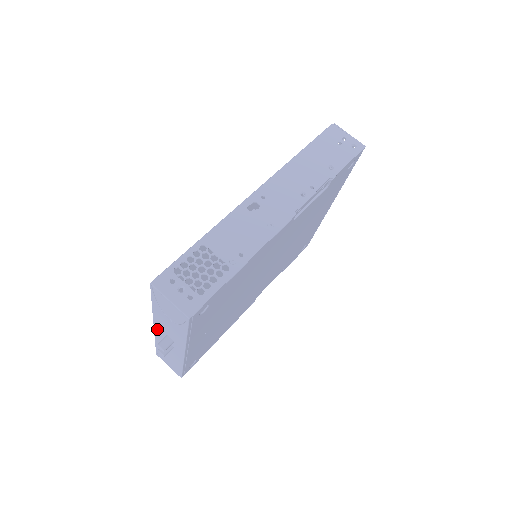
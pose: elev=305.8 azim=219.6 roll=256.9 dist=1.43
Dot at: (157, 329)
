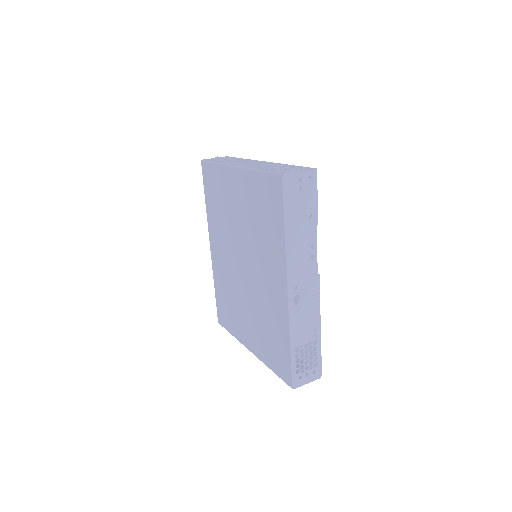
Dot at: occluded
